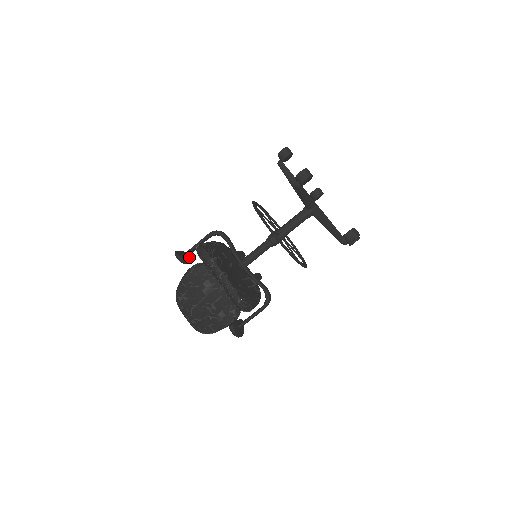
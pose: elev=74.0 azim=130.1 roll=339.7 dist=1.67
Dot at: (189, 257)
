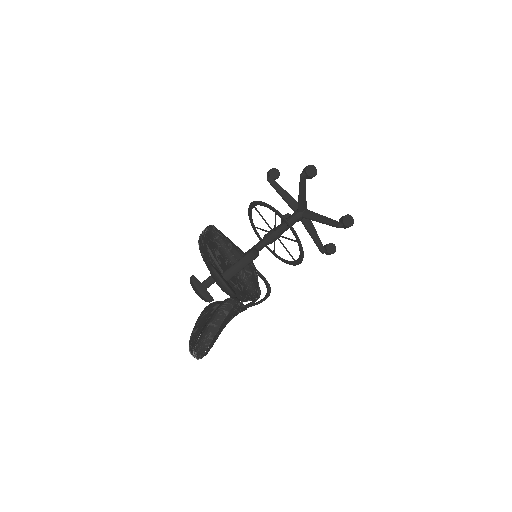
Dot at: (203, 285)
